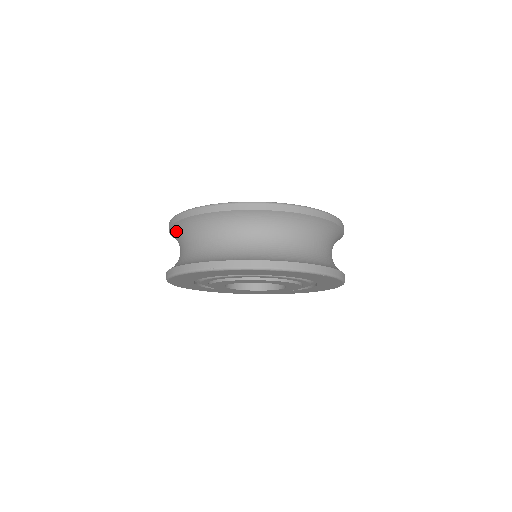
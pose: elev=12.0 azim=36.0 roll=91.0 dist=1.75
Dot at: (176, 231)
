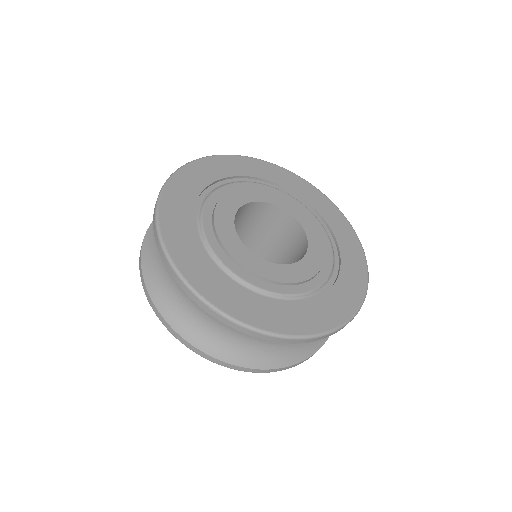
Dot at: occluded
